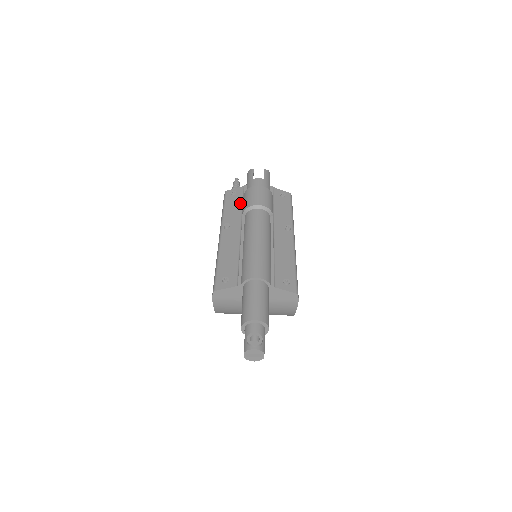
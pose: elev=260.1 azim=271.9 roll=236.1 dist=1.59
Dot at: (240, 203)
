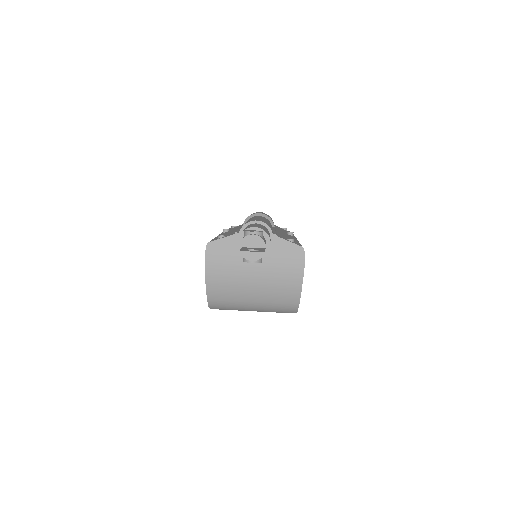
Dot at: occluded
